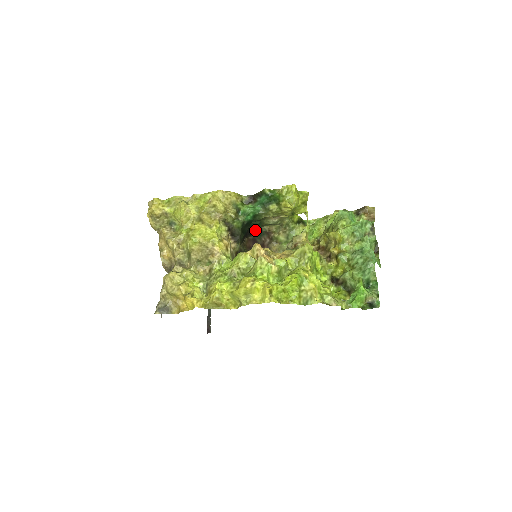
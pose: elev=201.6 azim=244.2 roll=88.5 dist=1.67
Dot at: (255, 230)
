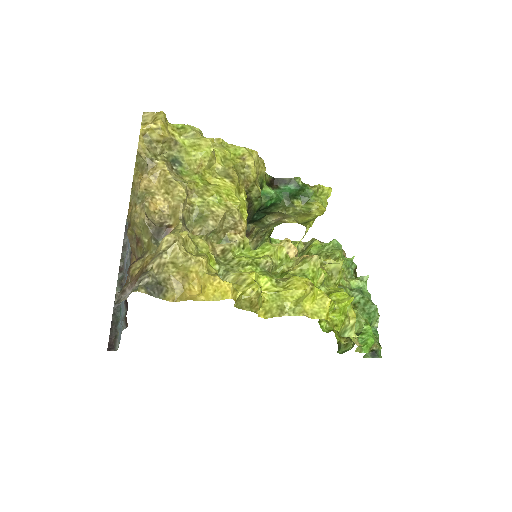
Dot at: occluded
